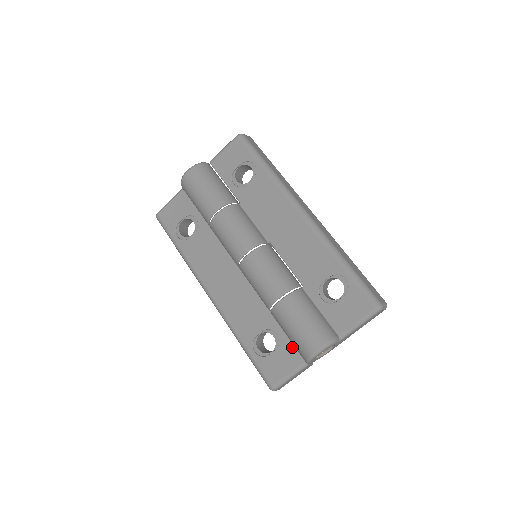
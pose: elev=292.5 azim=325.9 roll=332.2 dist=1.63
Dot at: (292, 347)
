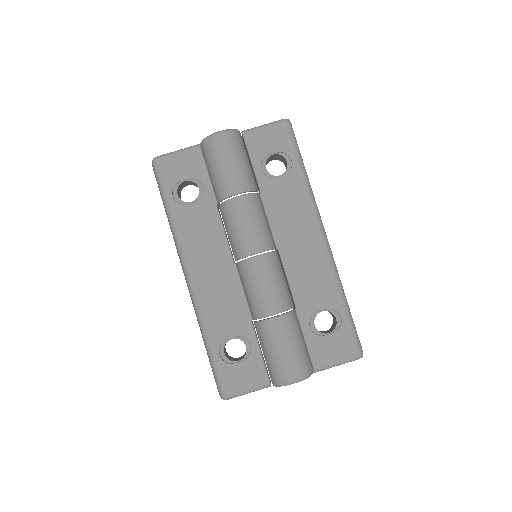
Dot at: (262, 364)
